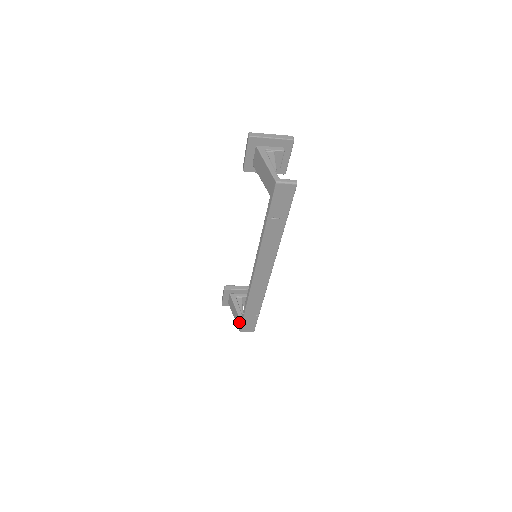
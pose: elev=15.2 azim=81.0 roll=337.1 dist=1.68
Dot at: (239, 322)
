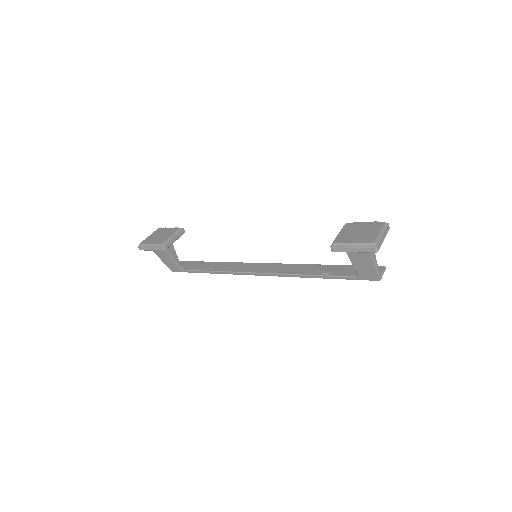
Dot at: (177, 269)
